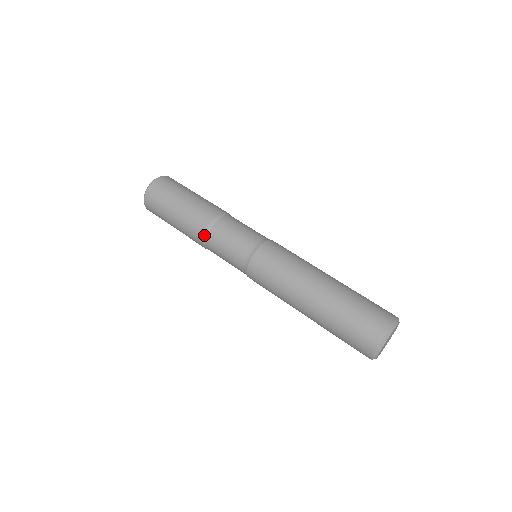
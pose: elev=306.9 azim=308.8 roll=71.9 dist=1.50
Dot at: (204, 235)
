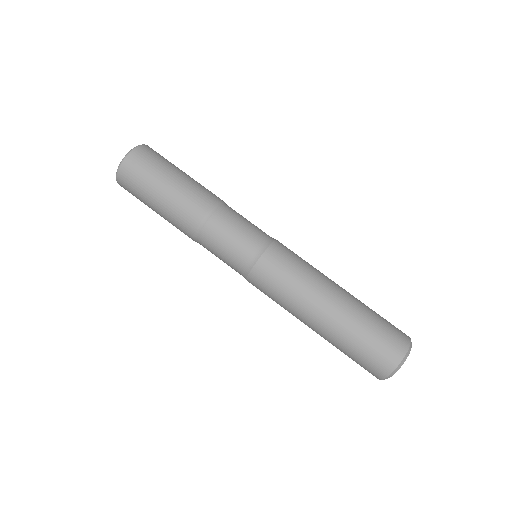
Dot at: occluded
